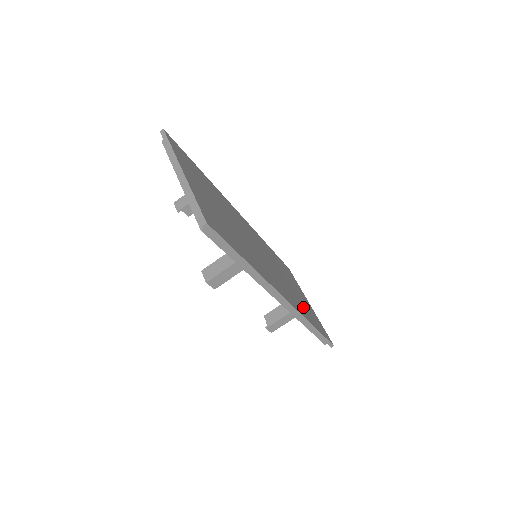
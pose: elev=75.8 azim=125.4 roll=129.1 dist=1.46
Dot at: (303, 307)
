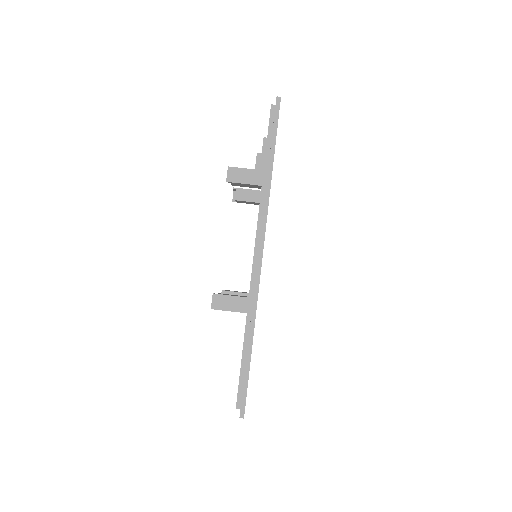
Dot at: occluded
